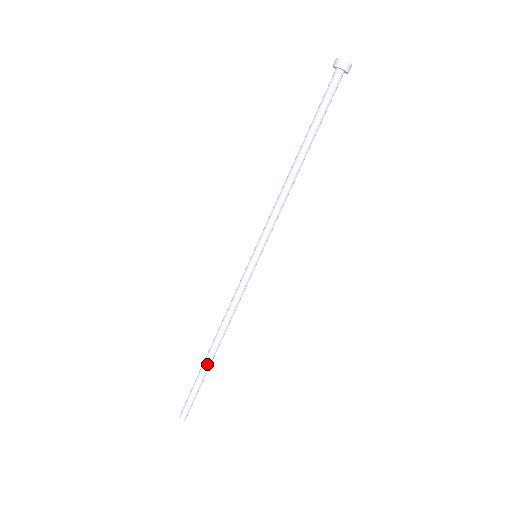
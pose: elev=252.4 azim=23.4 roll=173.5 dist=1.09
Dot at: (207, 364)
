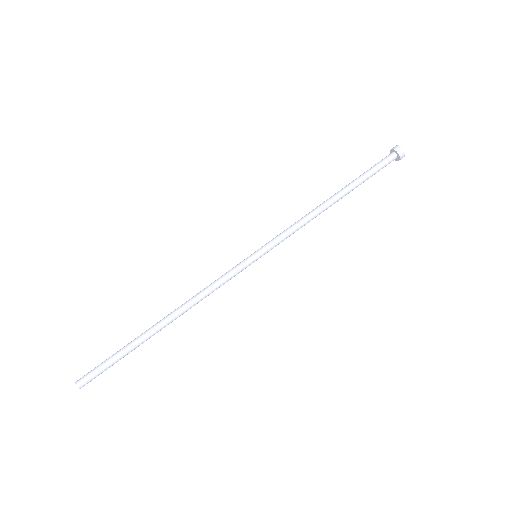
Dot at: (147, 334)
